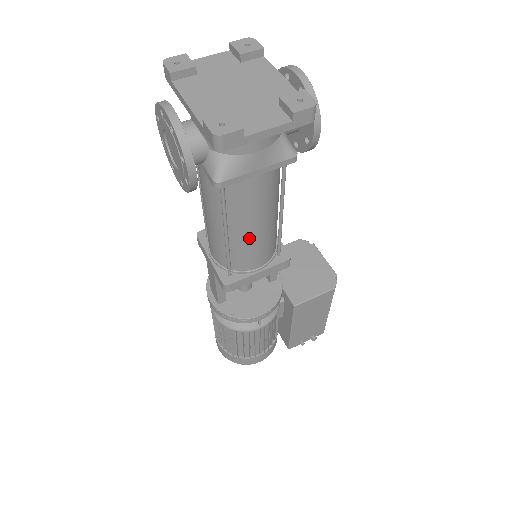
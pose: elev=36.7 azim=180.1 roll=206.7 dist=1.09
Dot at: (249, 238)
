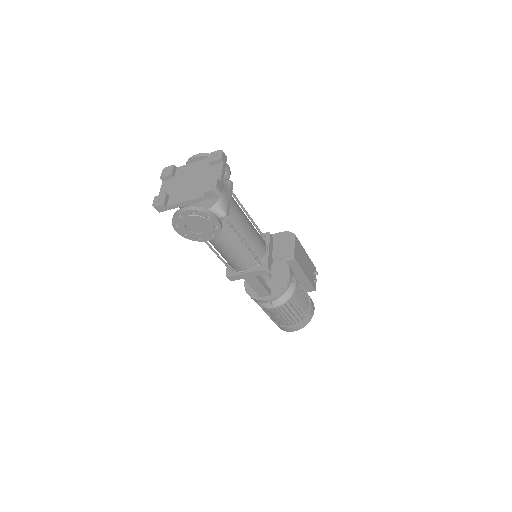
Dot at: (252, 235)
